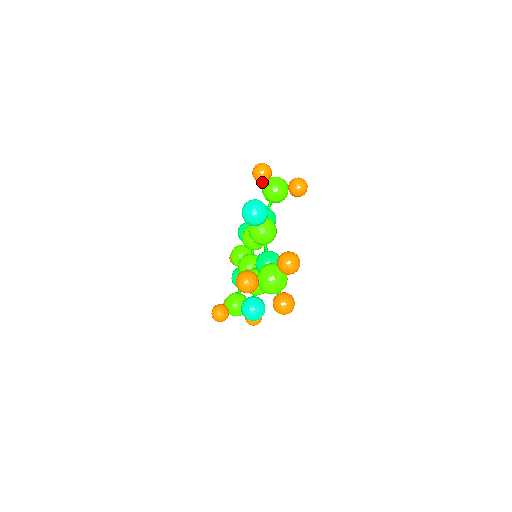
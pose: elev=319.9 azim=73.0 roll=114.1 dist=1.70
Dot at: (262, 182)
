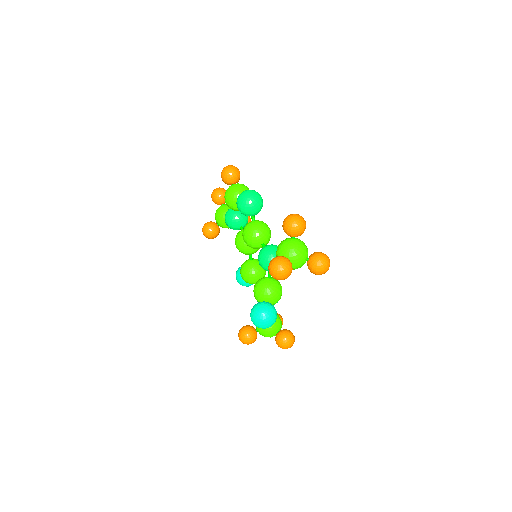
Dot at: occluded
